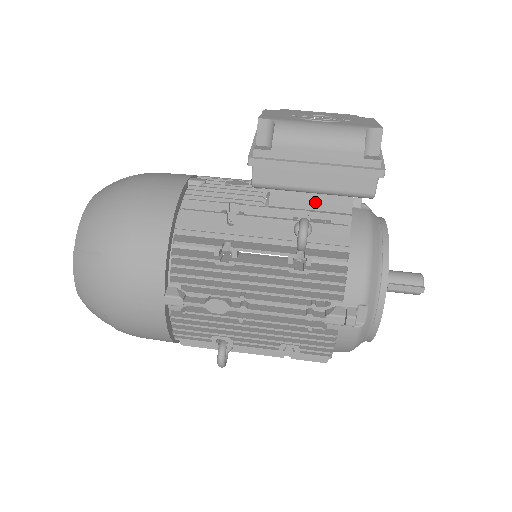
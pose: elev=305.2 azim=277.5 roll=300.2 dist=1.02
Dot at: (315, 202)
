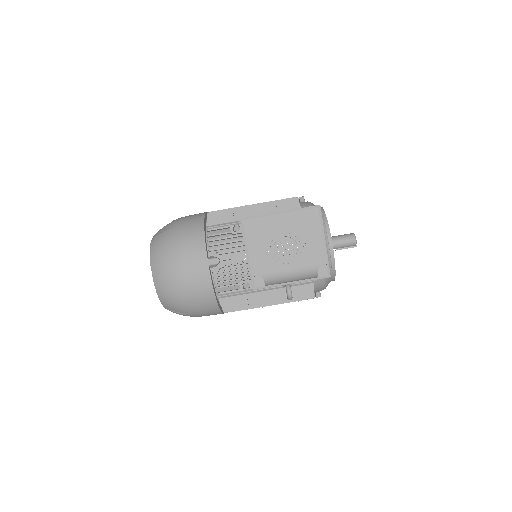
Dot at: occluded
